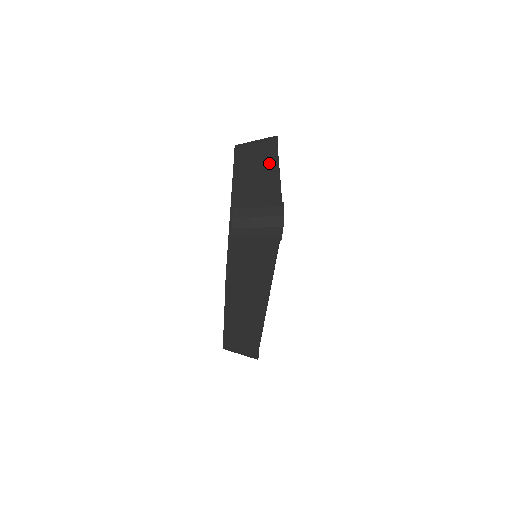
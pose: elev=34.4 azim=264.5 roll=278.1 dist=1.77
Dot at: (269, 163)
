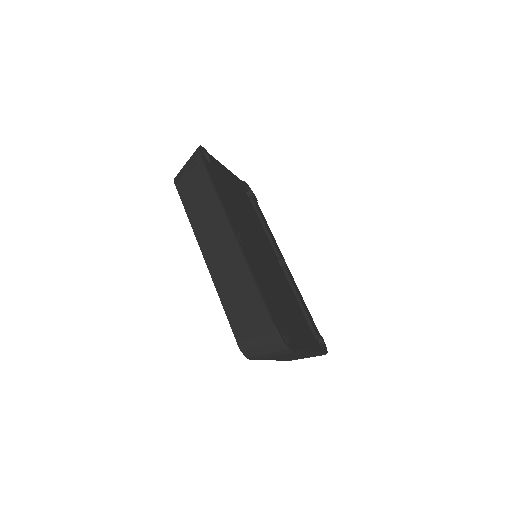
Dot at: occluded
